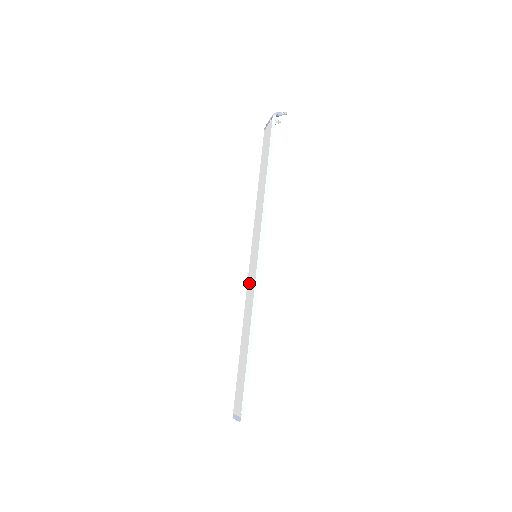
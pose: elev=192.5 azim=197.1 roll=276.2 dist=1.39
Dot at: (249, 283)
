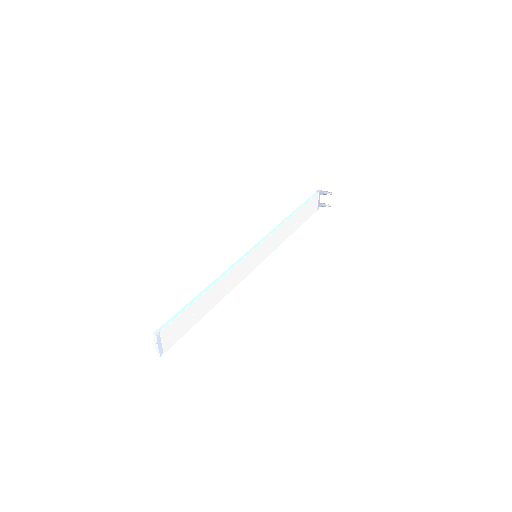
Dot at: occluded
